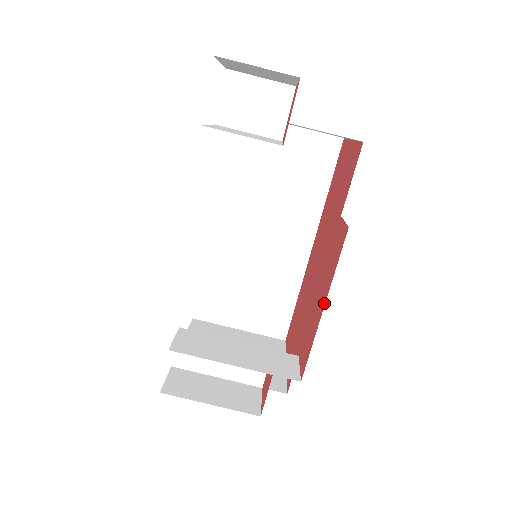
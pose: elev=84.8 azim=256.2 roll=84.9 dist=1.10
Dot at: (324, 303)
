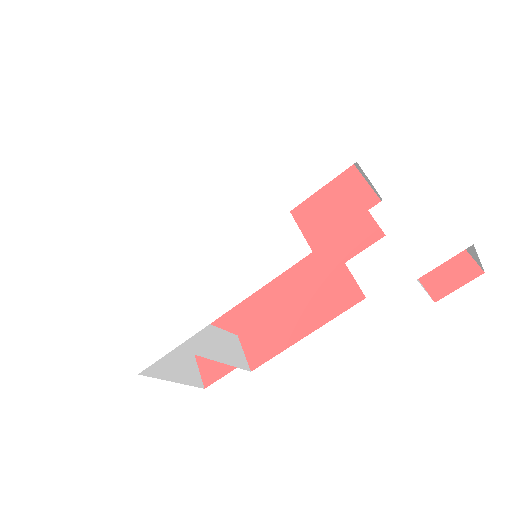
Dot at: (308, 332)
